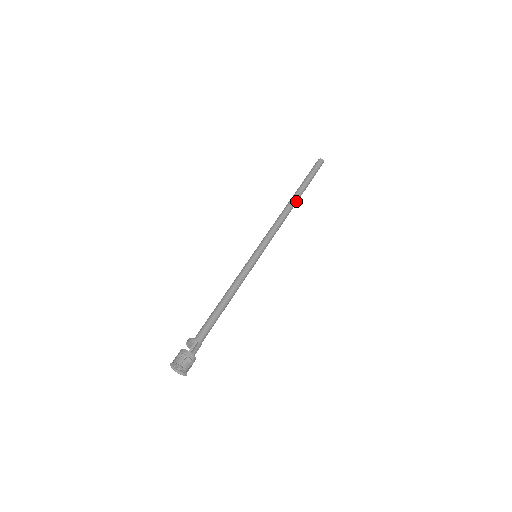
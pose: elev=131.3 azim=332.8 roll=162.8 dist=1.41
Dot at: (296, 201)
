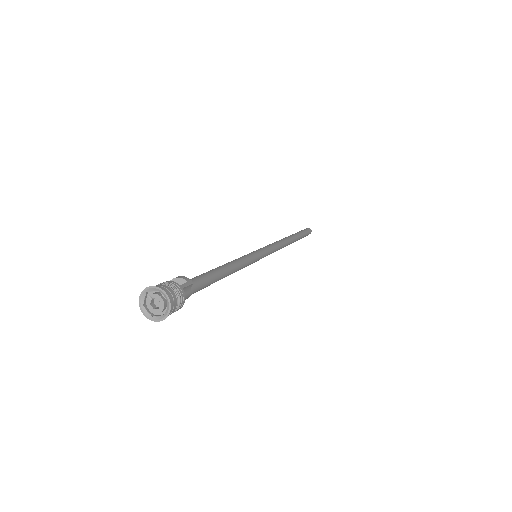
Dot at: (292, 241)
